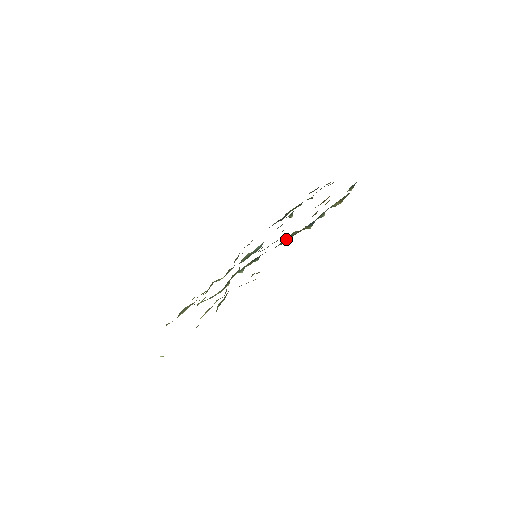
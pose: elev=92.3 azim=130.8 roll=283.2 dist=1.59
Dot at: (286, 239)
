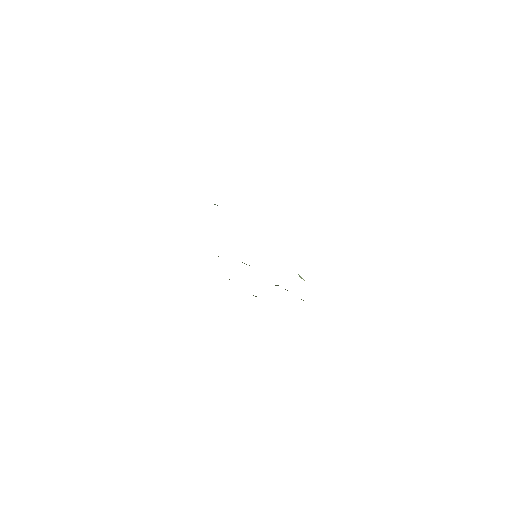
Dot at: occluded
